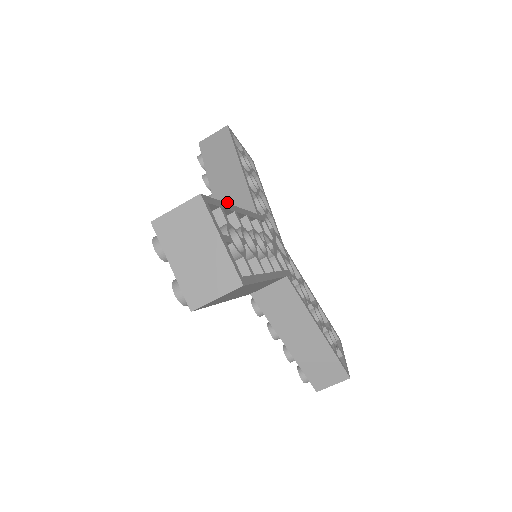
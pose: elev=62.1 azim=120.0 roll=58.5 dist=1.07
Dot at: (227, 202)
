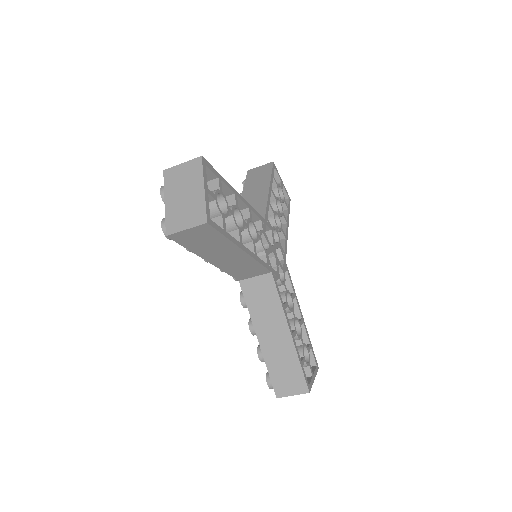
Dot at: occluded
